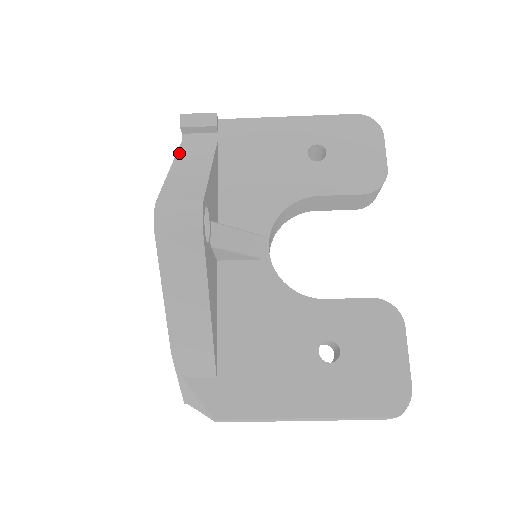
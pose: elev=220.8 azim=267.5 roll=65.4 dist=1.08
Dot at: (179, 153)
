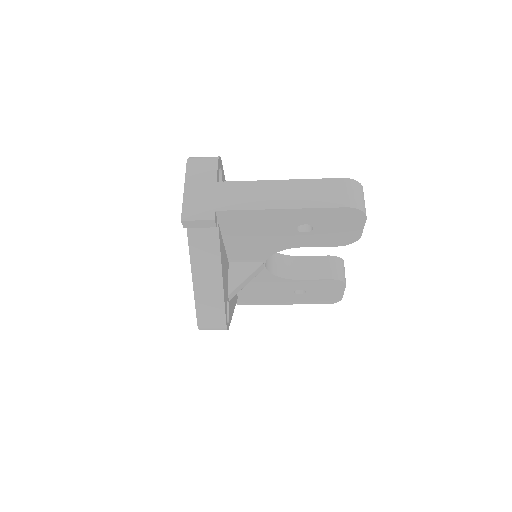
Dot at: (191, 252)
